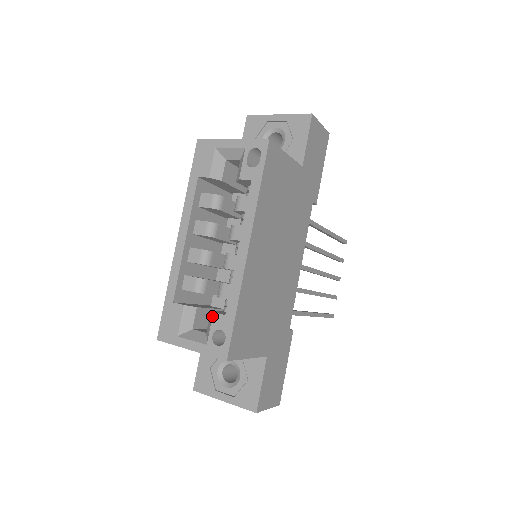
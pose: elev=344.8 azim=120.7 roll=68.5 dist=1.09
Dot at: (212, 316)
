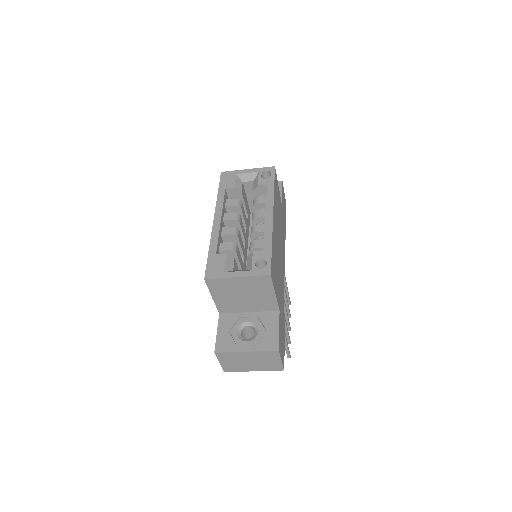
Dot at: (252, 254)
